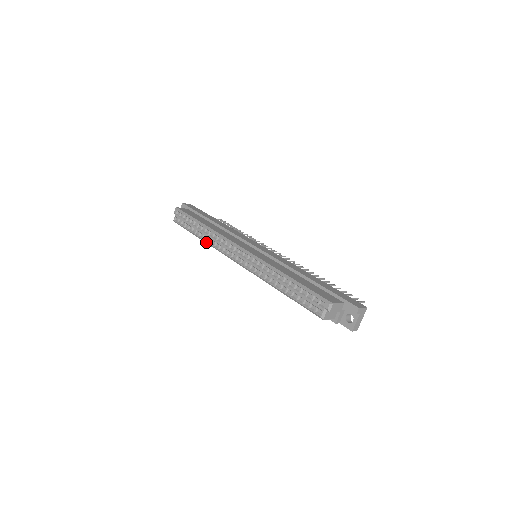
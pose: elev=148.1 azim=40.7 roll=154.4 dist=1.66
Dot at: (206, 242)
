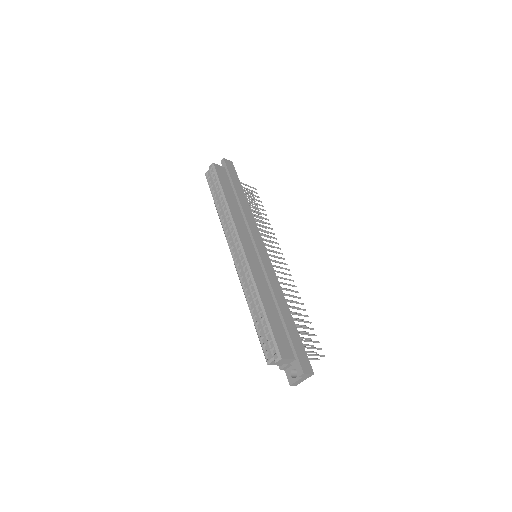
Dot at: (219, 217)
